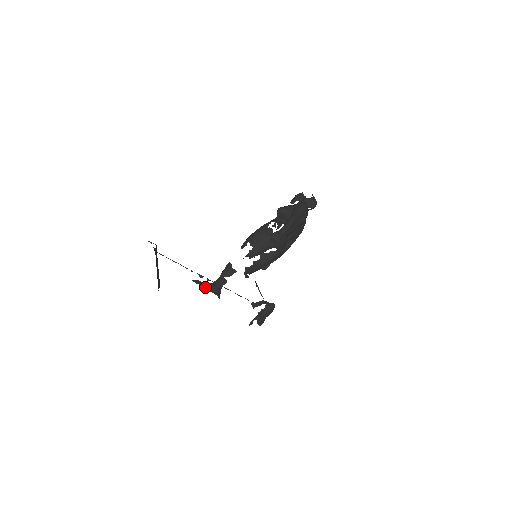
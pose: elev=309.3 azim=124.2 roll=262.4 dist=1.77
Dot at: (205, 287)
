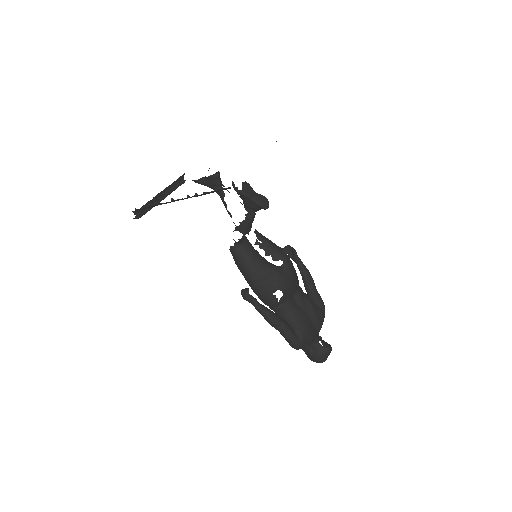
Dot at: occluded
